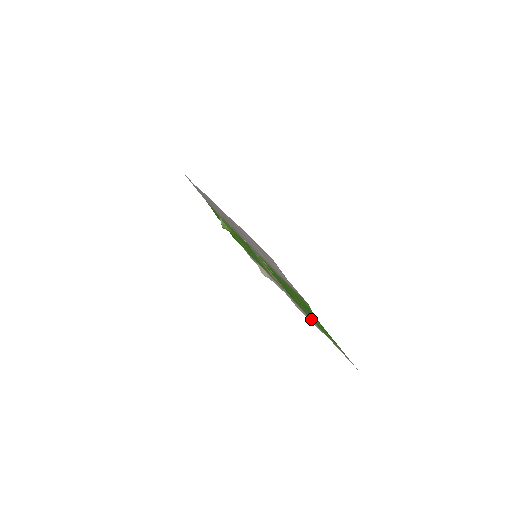
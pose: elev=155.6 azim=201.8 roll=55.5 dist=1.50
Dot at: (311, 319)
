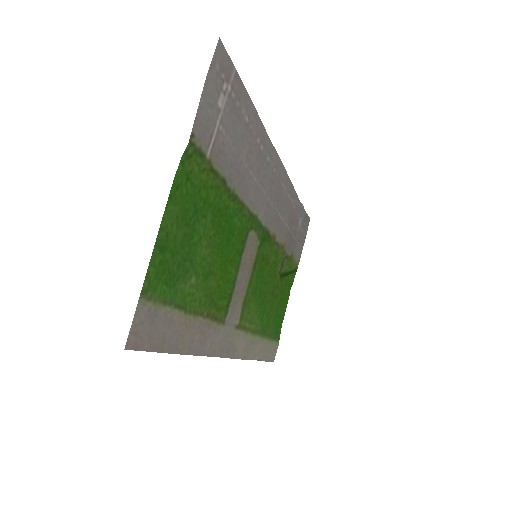
Dot at: (199, 314)
